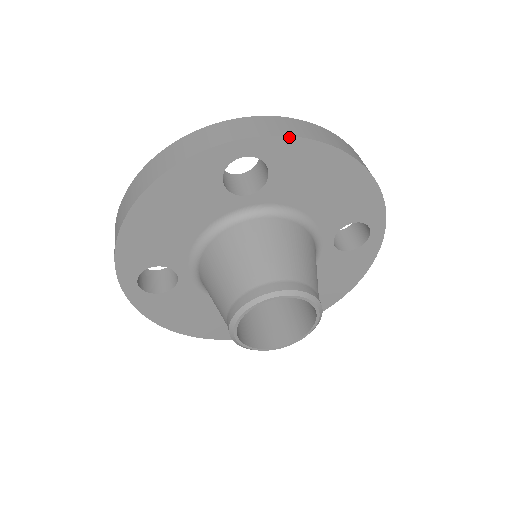
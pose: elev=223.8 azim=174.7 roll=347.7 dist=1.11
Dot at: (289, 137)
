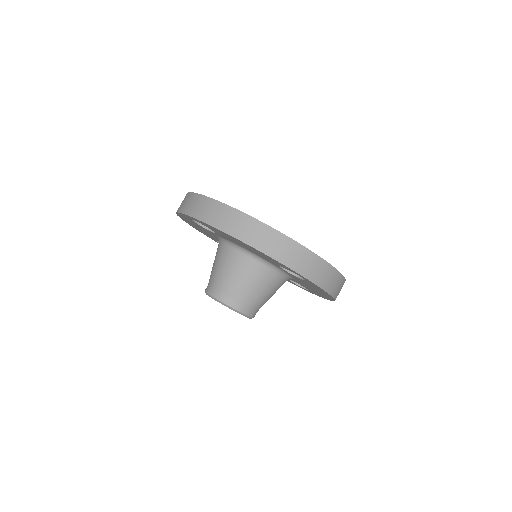
Dot at: (325, 291)
